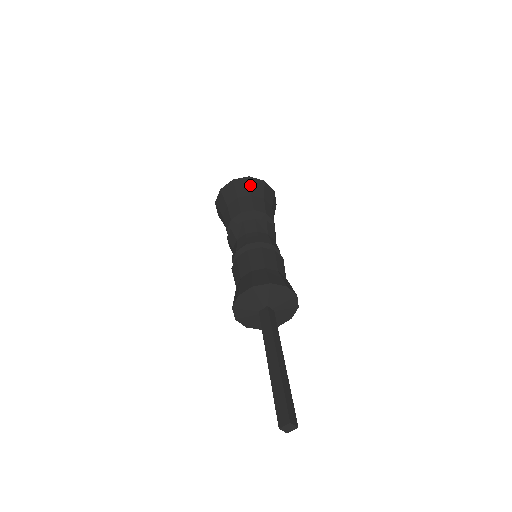
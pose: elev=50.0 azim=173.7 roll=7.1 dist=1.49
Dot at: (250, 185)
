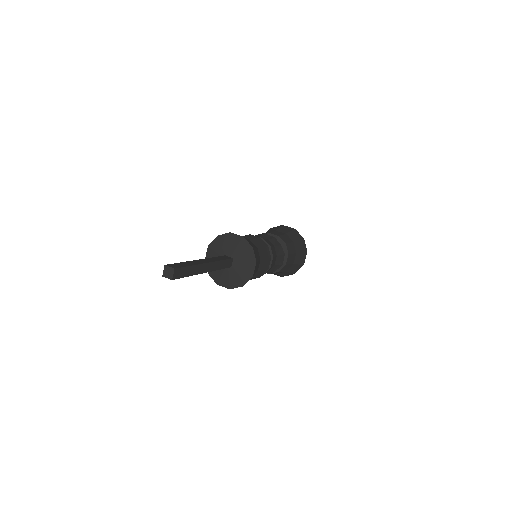
Dot at: (299, 240)
